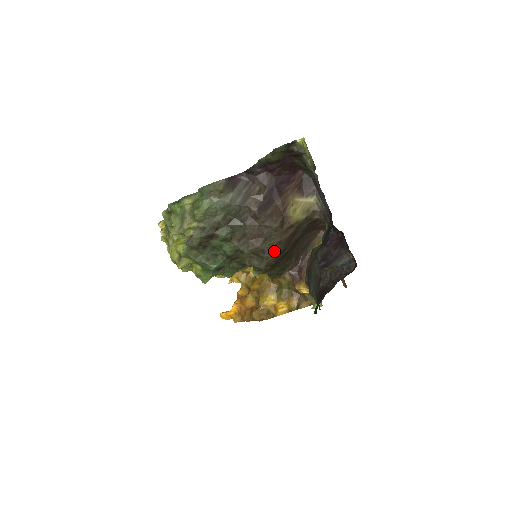
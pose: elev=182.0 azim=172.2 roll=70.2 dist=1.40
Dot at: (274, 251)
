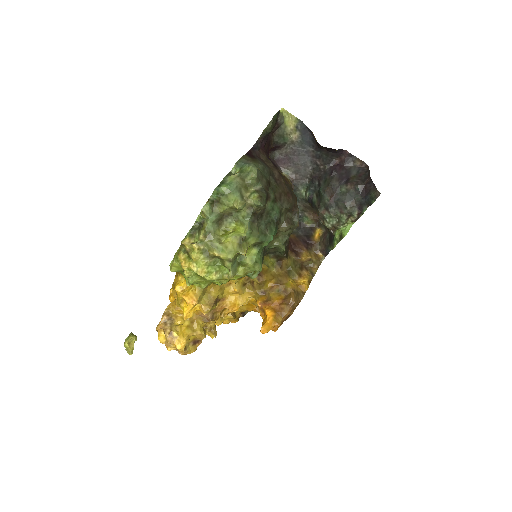
Dot at: (297, 207)
